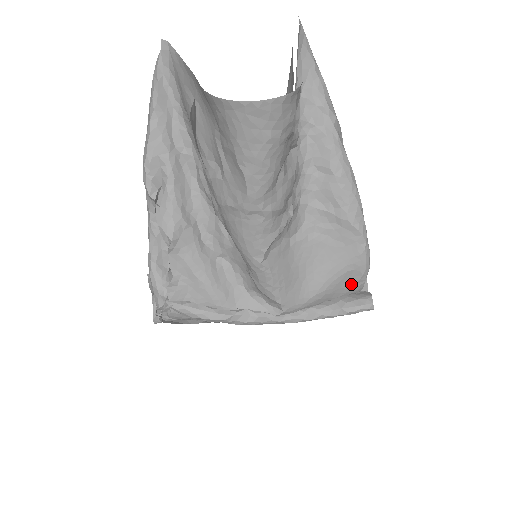
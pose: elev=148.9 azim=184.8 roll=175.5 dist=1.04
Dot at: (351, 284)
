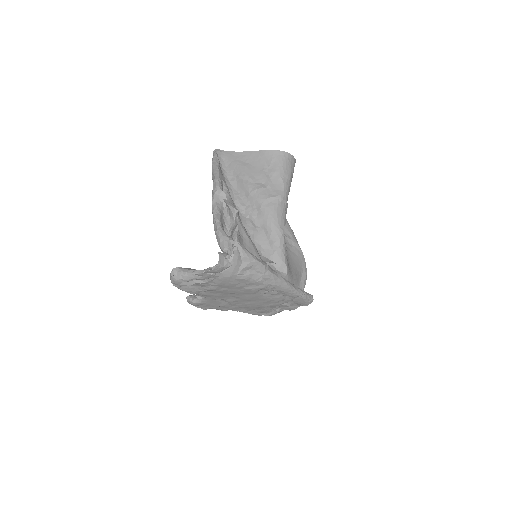
Dot at: (302, 281)
